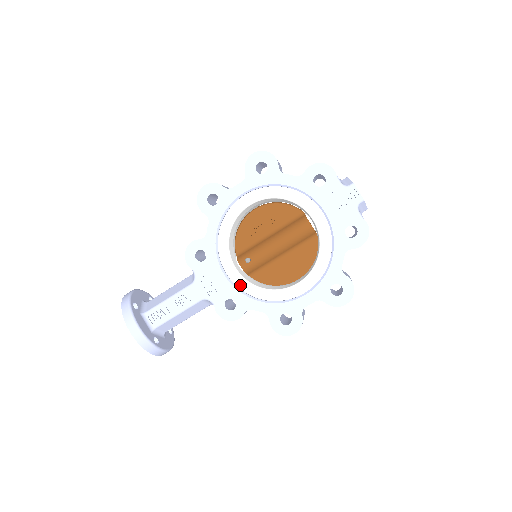
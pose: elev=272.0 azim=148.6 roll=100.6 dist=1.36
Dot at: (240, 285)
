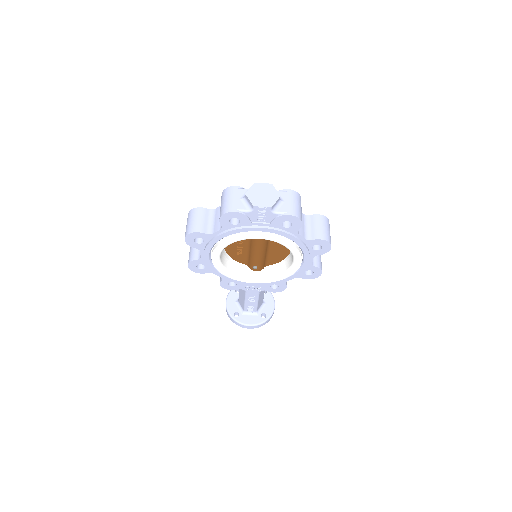
Dot at: (267, 282)
